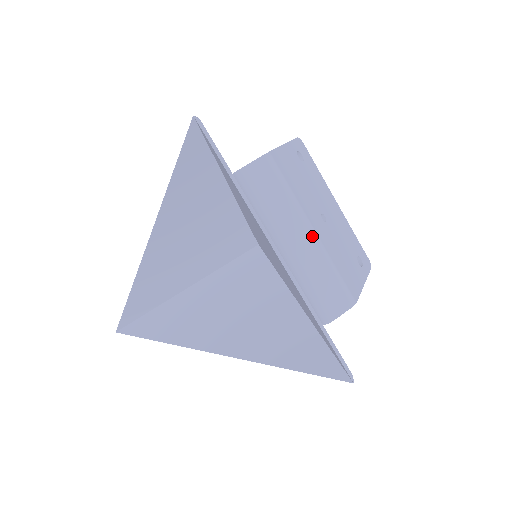
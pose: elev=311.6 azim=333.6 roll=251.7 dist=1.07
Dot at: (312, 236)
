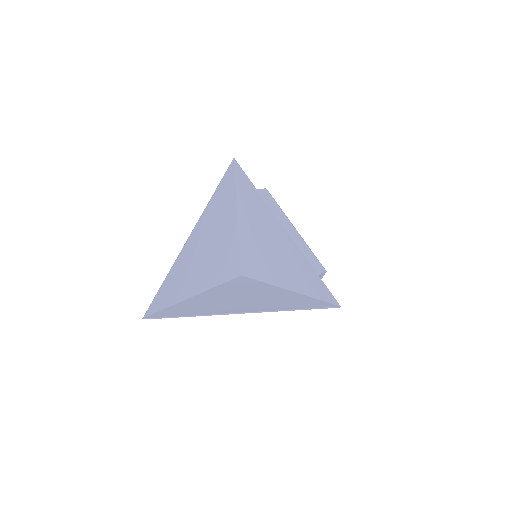
Dot at: (296, 231)
